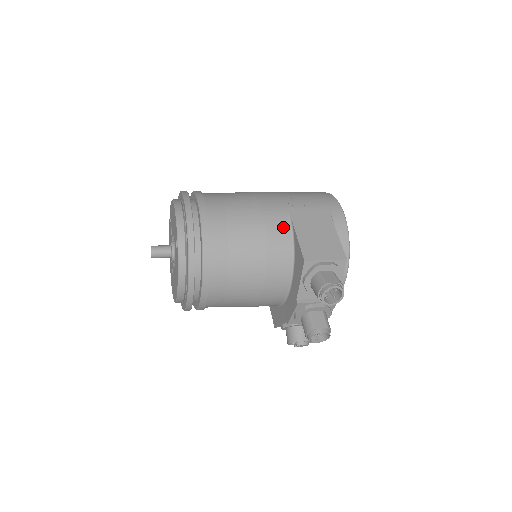
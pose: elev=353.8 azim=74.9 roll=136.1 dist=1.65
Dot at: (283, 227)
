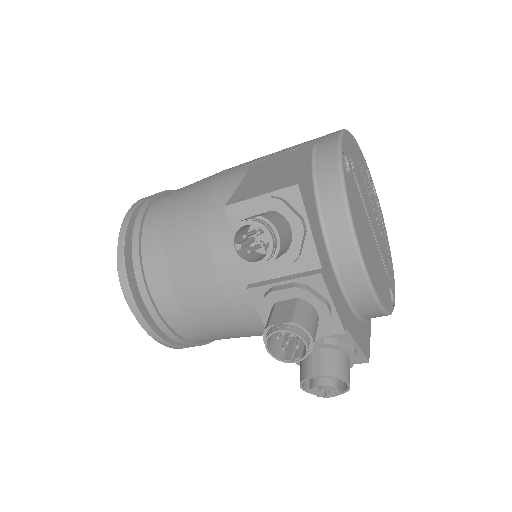
Dot at: (234, 184)
